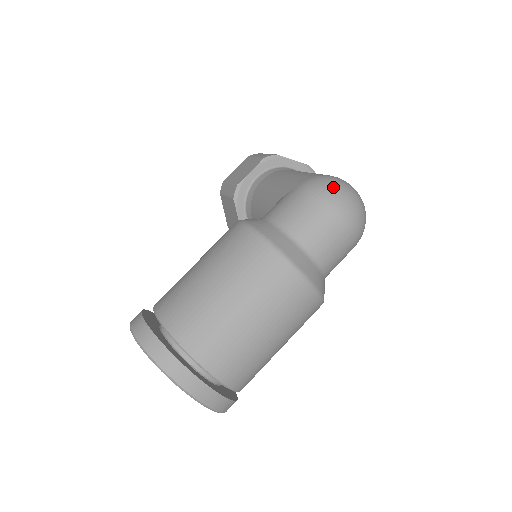
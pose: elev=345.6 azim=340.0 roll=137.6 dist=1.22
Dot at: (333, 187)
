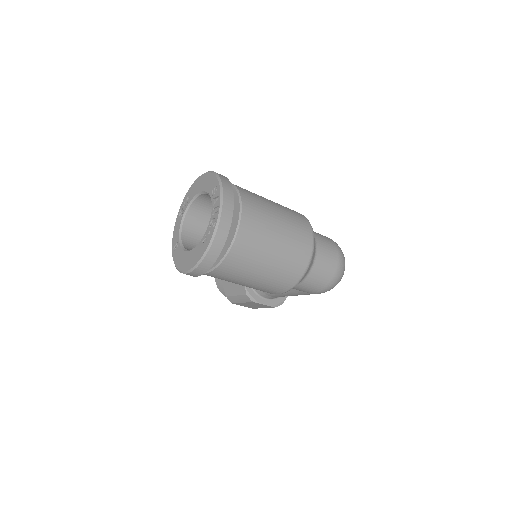
Dot at: occluded
